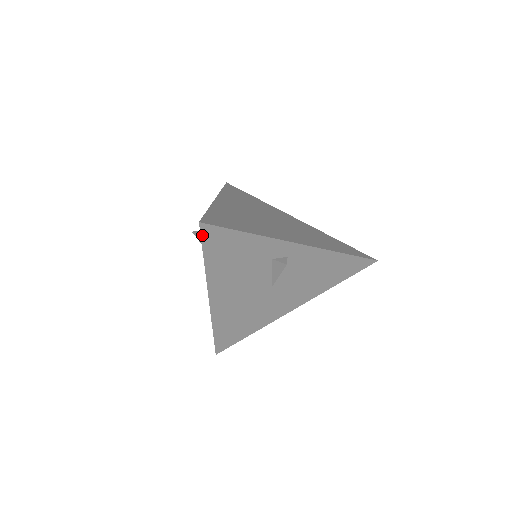
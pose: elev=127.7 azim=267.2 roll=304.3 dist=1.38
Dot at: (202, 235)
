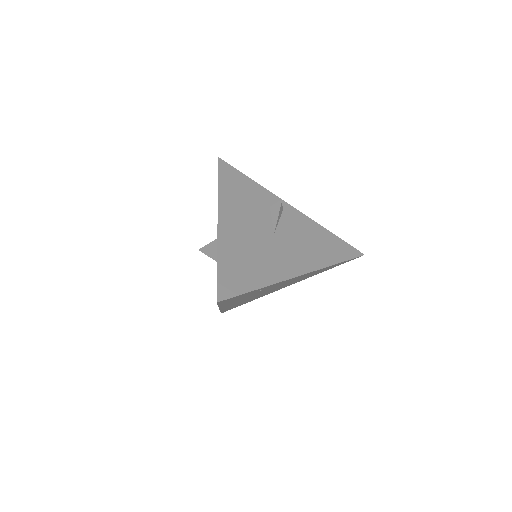
Dot at: (219, 166)
